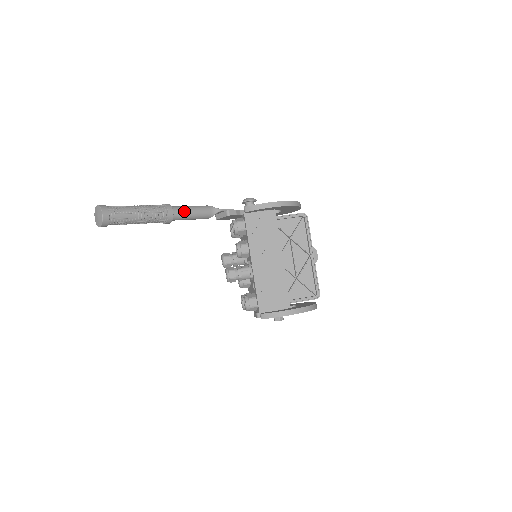
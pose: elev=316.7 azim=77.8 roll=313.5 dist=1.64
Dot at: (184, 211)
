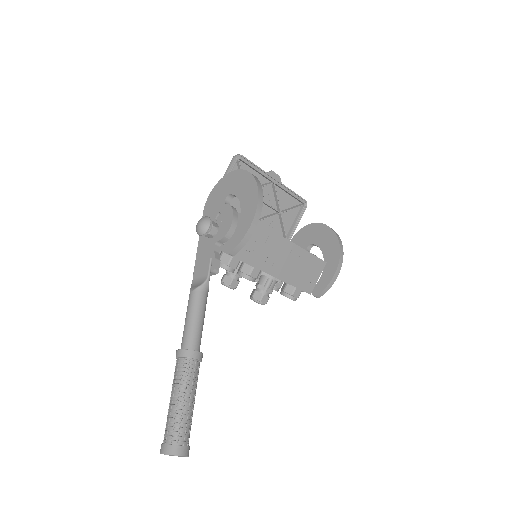
Dot at: (198, 333)
